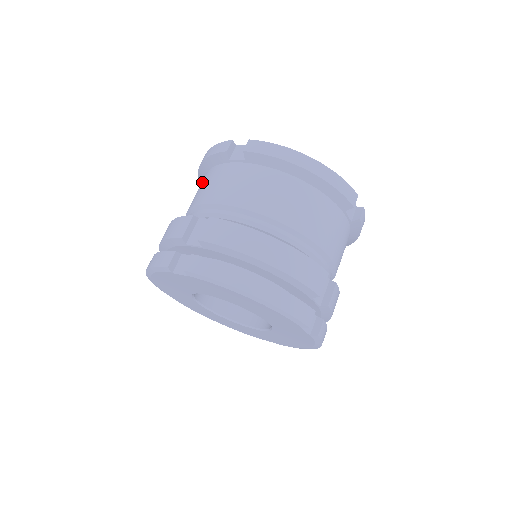
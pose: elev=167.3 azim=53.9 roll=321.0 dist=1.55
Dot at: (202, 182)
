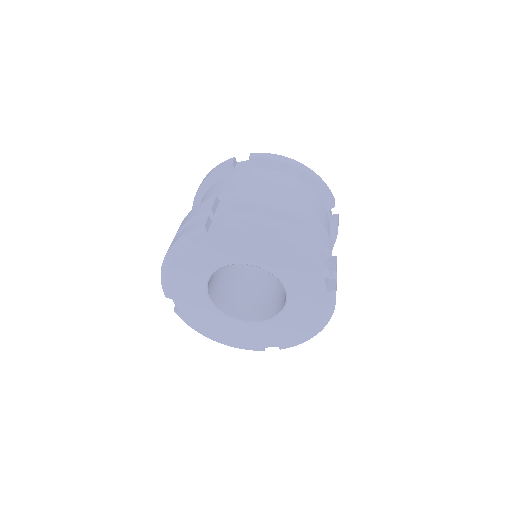
Dot at: (206, 194)
